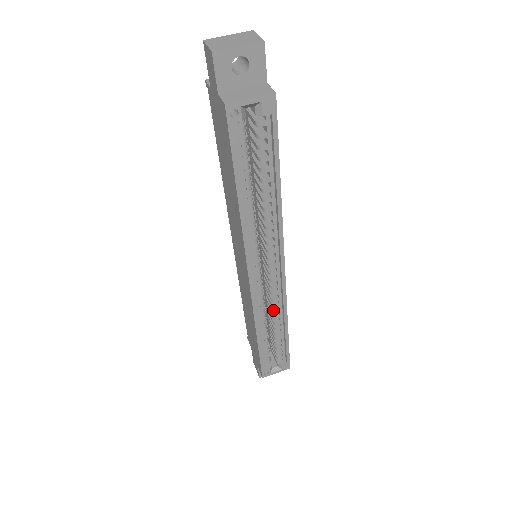
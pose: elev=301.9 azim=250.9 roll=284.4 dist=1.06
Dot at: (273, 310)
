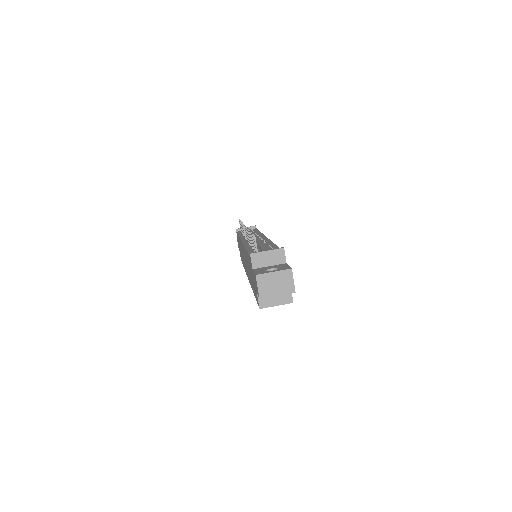
Dot at: occluded
